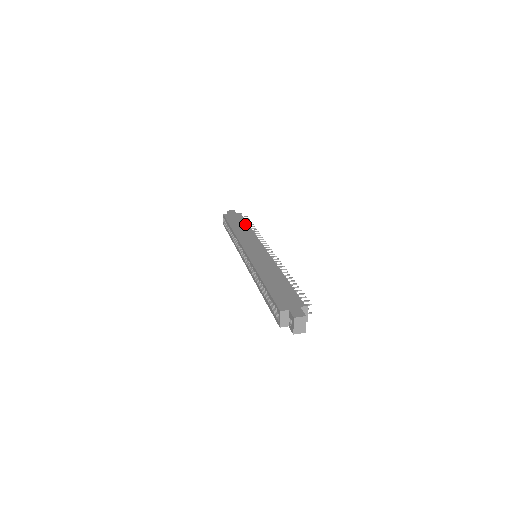
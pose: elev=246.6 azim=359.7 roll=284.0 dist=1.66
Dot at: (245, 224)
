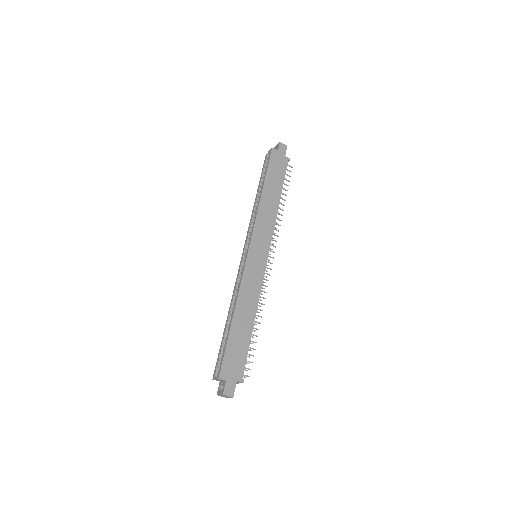
Dot at: (279, 190)
